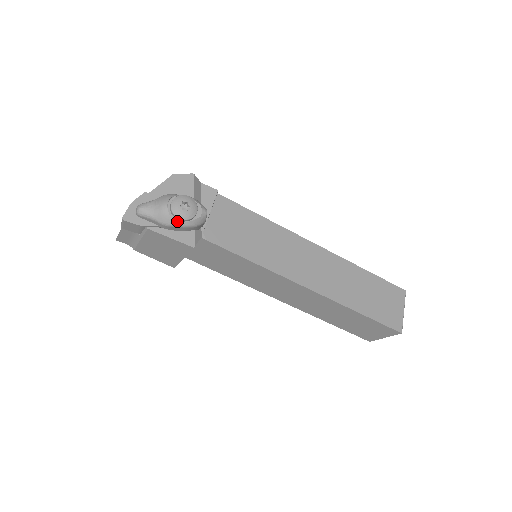
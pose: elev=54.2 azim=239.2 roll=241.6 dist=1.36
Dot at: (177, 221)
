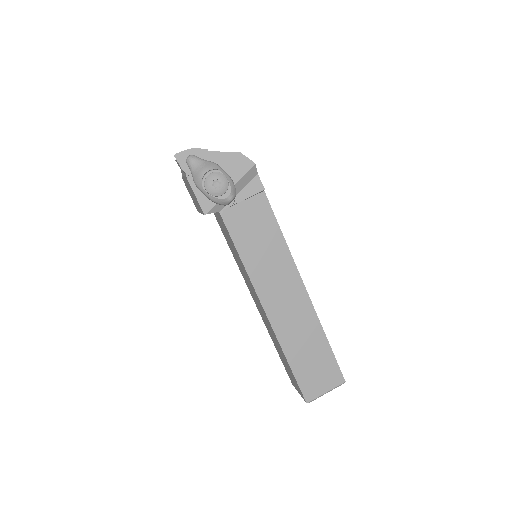
Dot at: (204, 189)
